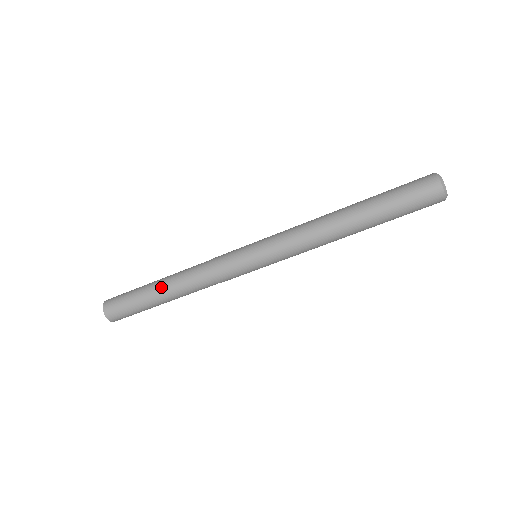
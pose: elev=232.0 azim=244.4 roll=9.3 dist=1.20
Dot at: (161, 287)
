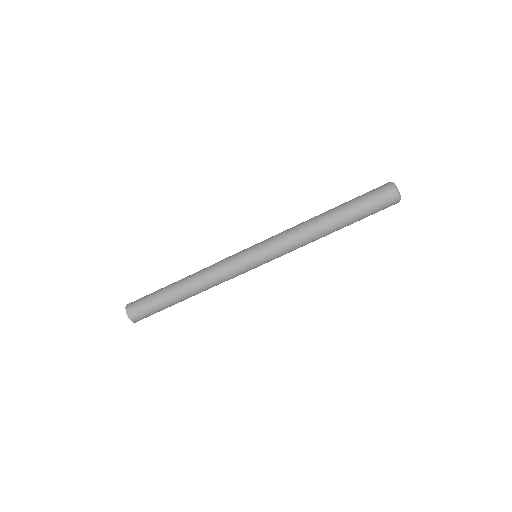
Dot at: (180, 294)
